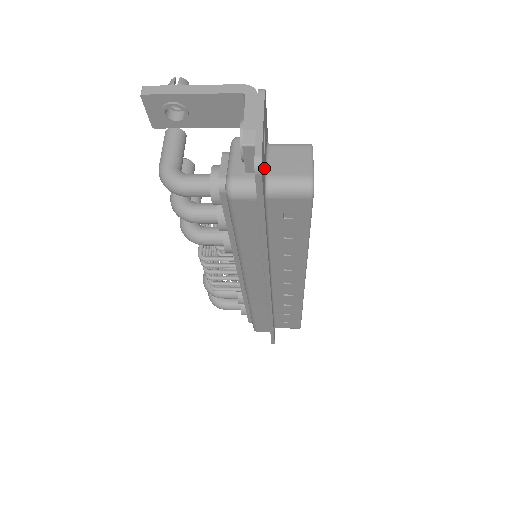
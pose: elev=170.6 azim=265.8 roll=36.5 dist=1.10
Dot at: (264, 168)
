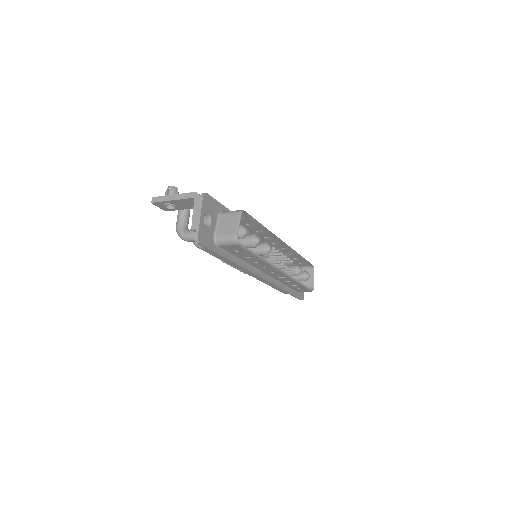
Dot at: (211, 234)
